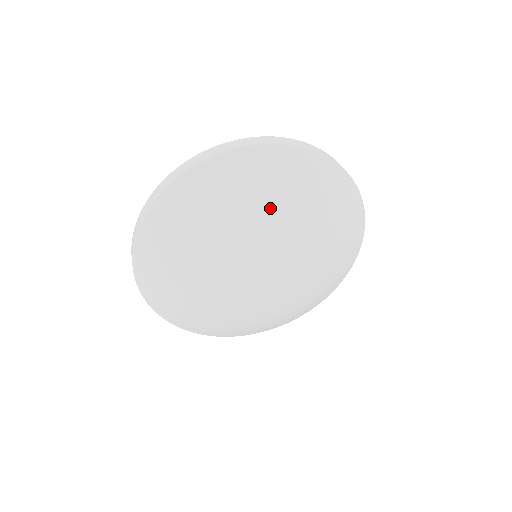
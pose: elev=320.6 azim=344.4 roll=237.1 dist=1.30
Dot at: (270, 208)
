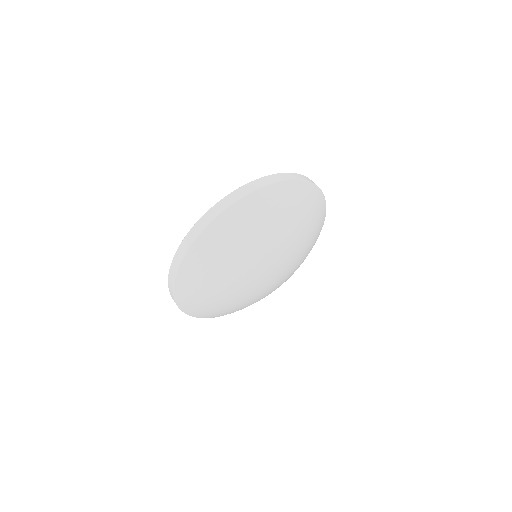
Dot at: (280, 227)
